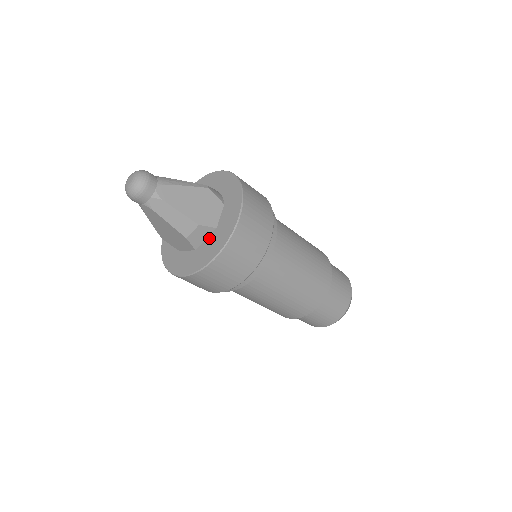
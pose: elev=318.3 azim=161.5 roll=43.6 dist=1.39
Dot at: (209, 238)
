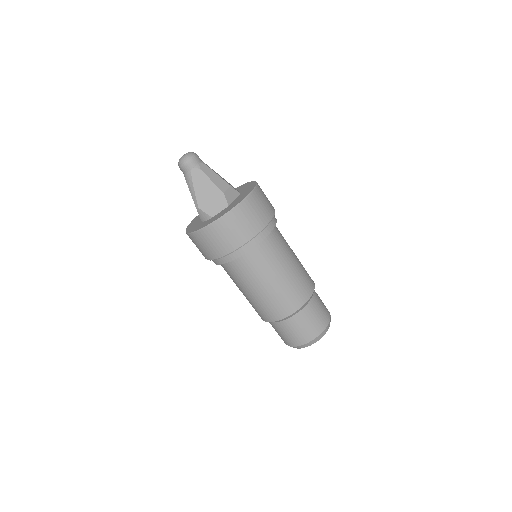
Dot at: (237, 197)
